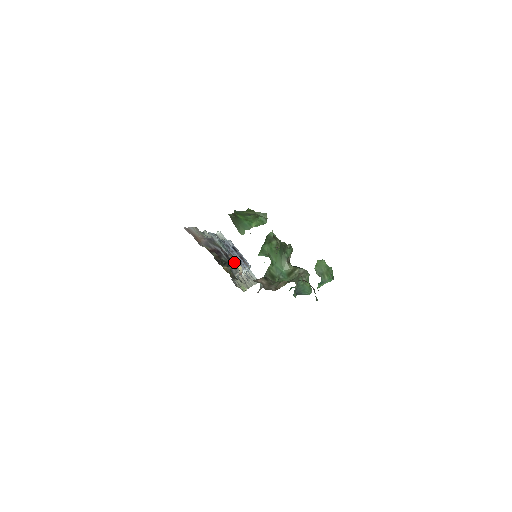
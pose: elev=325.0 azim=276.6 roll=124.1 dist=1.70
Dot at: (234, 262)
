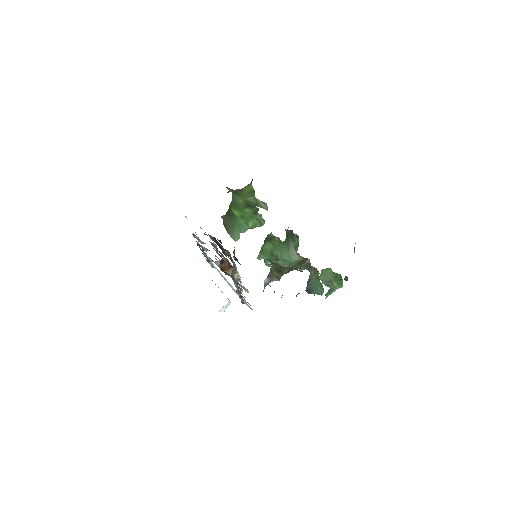
Dot at: (230, 266)
